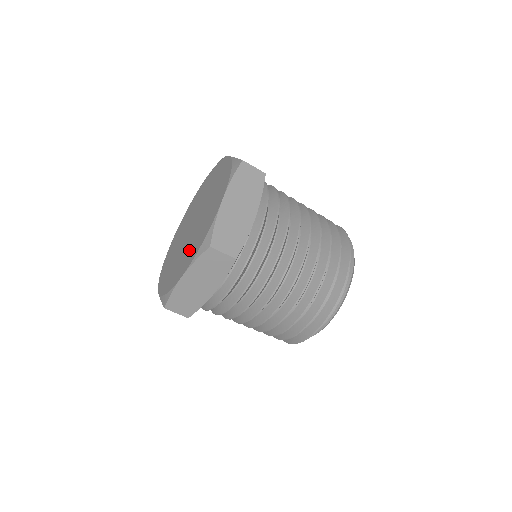
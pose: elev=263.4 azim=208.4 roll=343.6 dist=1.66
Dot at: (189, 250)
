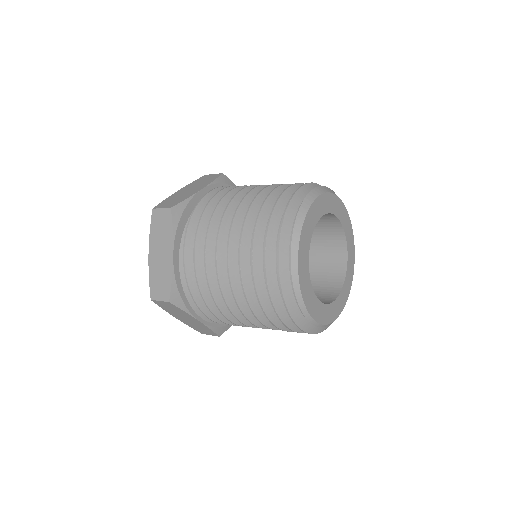
Dot at: occluded
